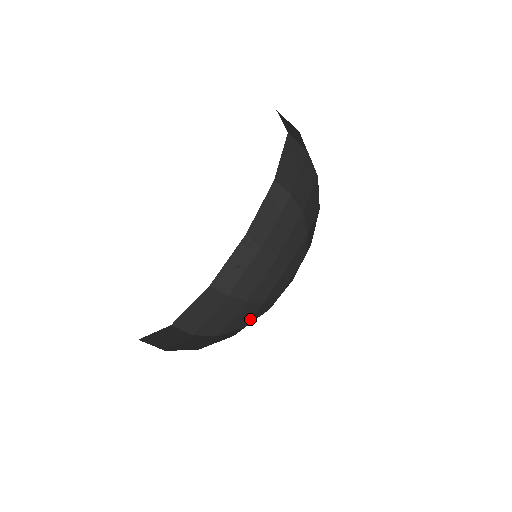
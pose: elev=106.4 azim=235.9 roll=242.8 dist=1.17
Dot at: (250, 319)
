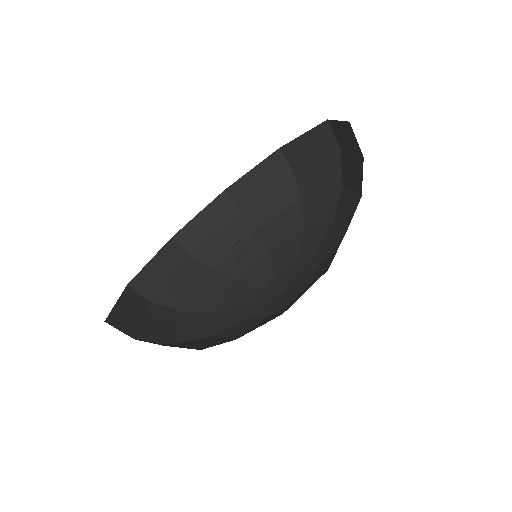
Dot at: (244, 272)
